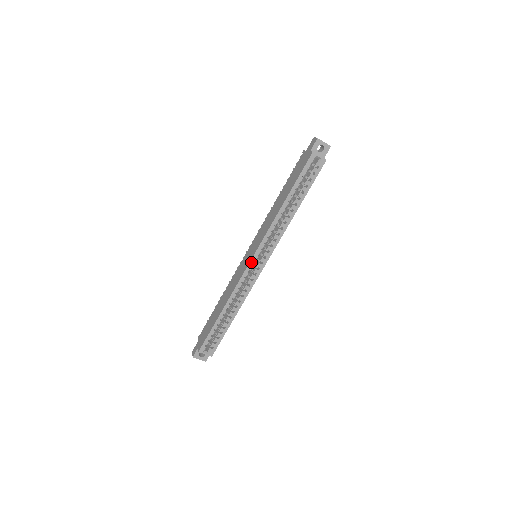
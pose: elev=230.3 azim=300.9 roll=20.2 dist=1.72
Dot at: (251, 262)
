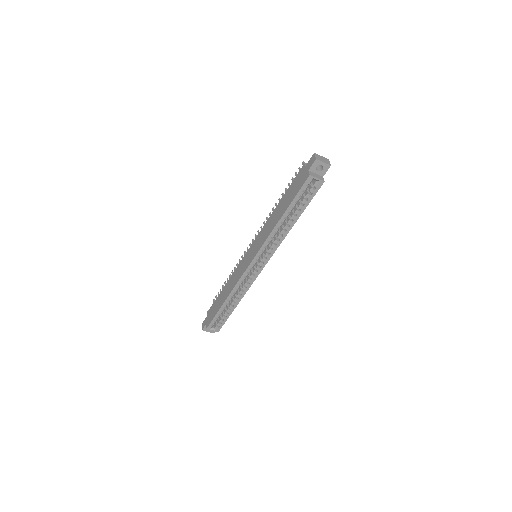
Dot at: (250, 266)
